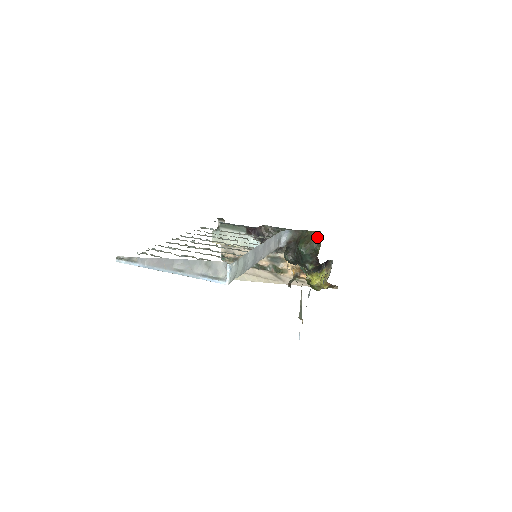
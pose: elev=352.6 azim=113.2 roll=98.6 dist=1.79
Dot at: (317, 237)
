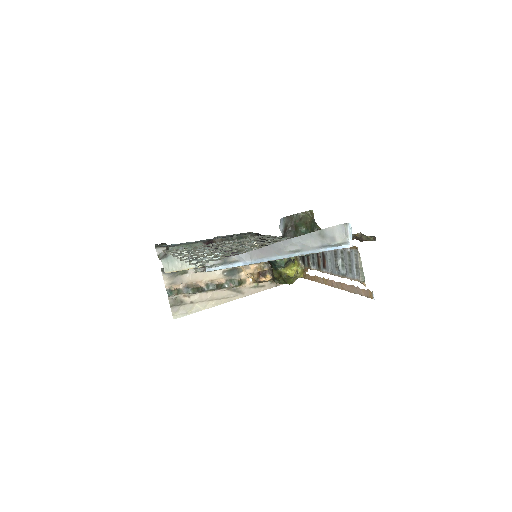
Dot at: (312, 216)
